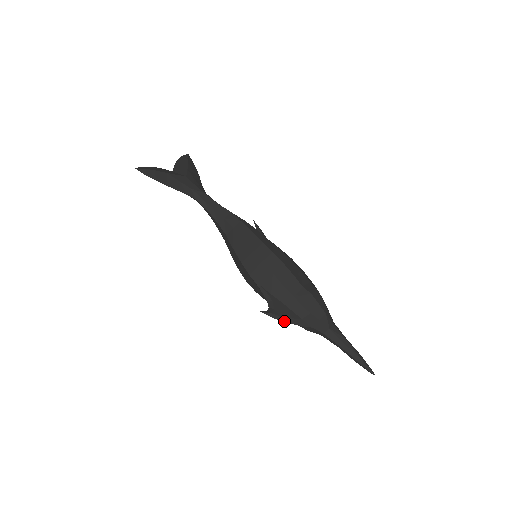
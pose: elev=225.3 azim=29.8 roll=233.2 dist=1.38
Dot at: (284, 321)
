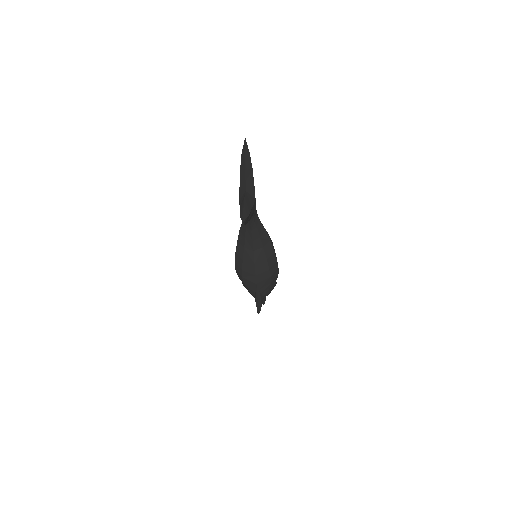
Dot at: occluded
